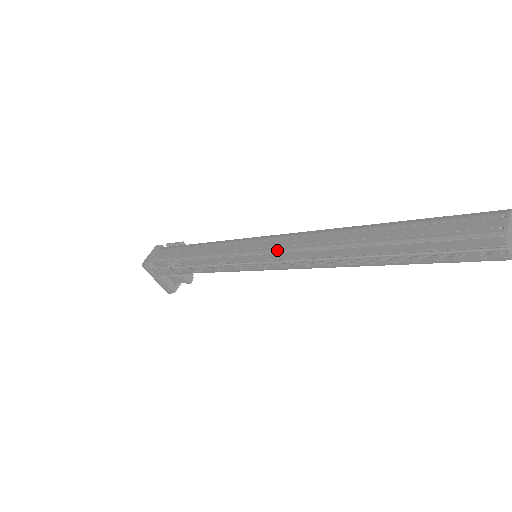
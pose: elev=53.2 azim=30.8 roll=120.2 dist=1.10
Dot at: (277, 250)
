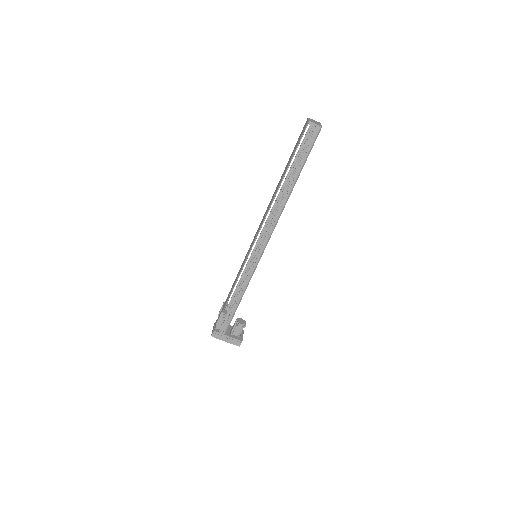
Dot at: (257, 233)
